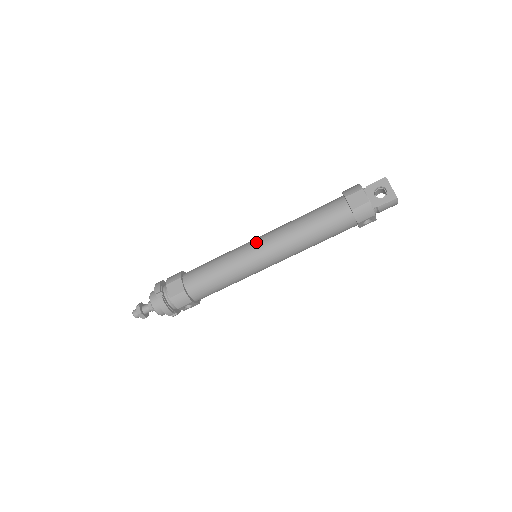
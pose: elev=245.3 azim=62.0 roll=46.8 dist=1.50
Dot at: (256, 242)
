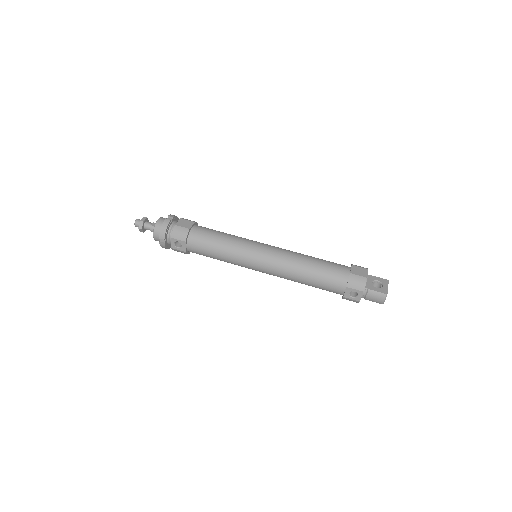
Dot at: (267, 244)
